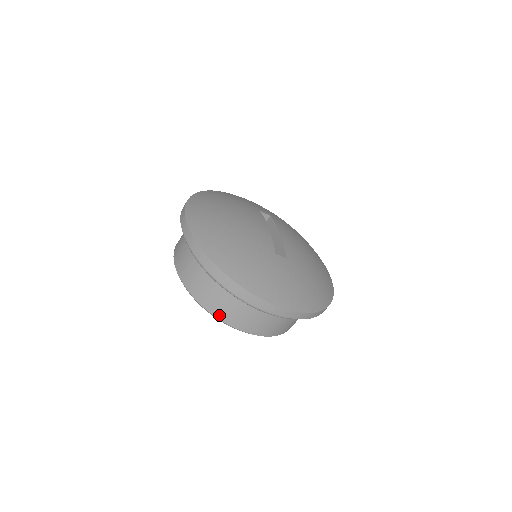
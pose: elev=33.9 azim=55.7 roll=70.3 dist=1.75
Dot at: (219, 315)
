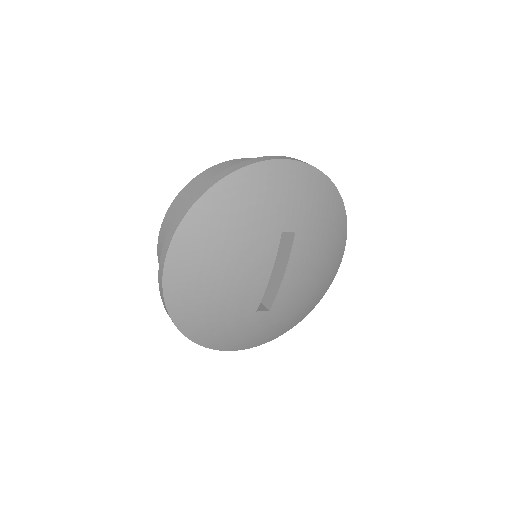
Dot at: occluded
